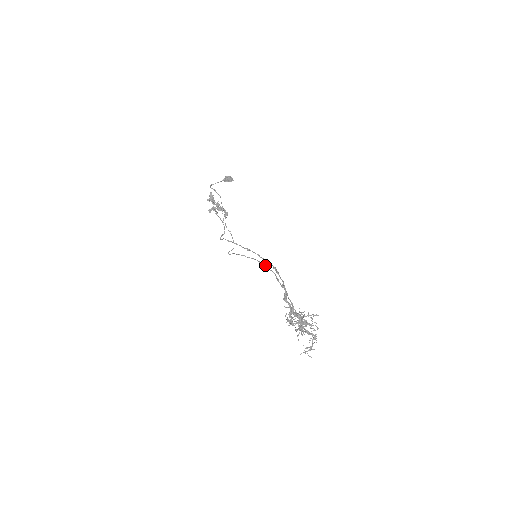
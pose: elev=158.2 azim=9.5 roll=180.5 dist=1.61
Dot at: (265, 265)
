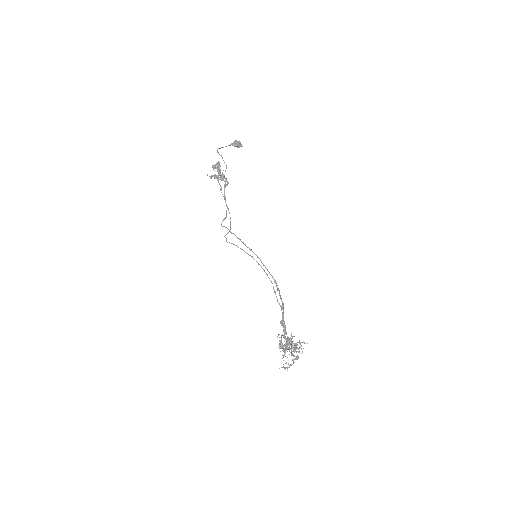
Dot at: occluded
